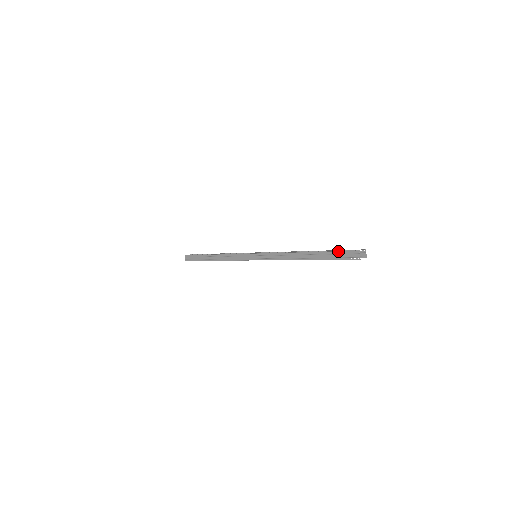
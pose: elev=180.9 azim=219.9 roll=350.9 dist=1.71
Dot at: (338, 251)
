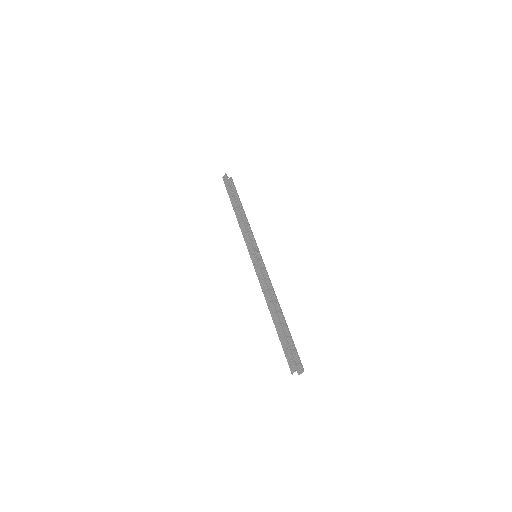
Dot at: (289, 347)
